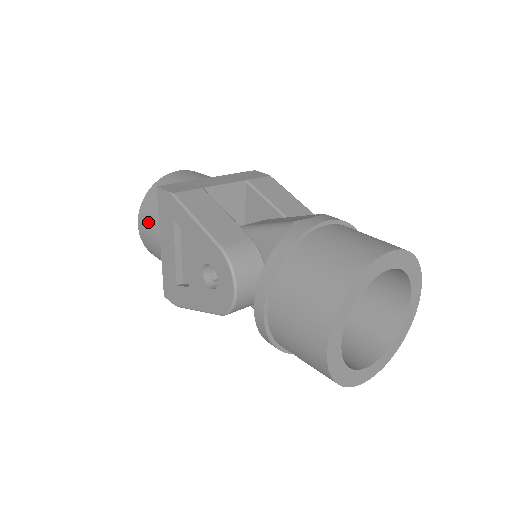
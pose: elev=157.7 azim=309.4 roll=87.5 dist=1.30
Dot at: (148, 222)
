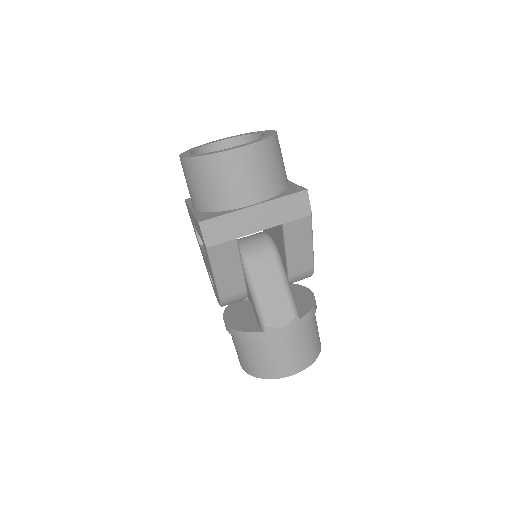
Dot at: (188, 180)
